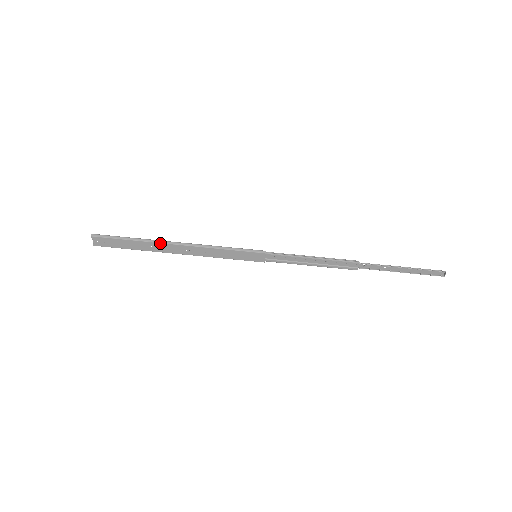
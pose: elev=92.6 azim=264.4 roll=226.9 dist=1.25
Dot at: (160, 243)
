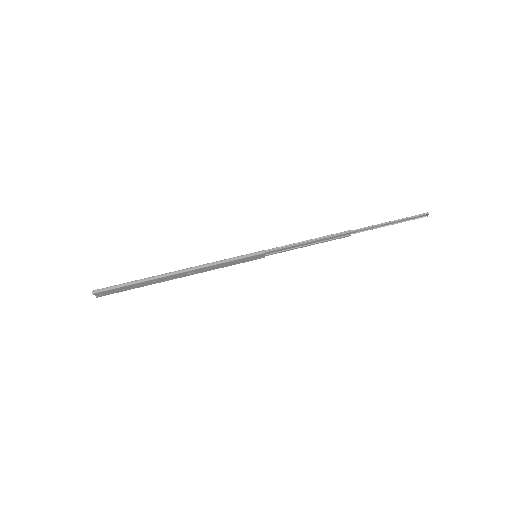
Dot at: (163, 277)
